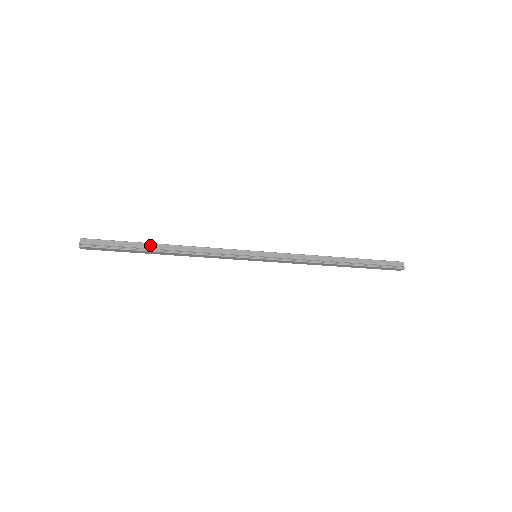
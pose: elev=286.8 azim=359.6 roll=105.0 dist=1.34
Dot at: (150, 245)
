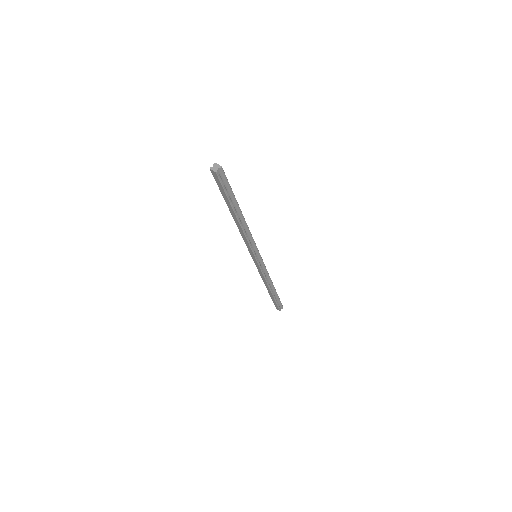
Dot at: (238, 207)
